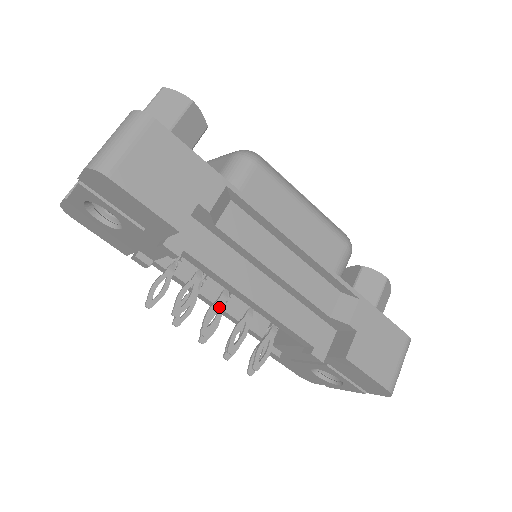
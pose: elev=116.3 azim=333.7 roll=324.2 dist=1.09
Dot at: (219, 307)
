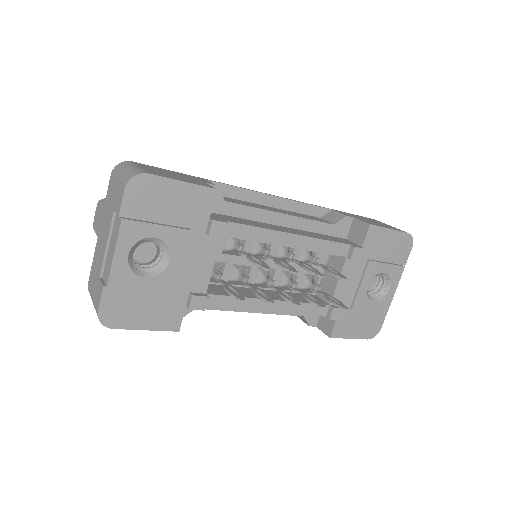
Dot at: (280, 262)
